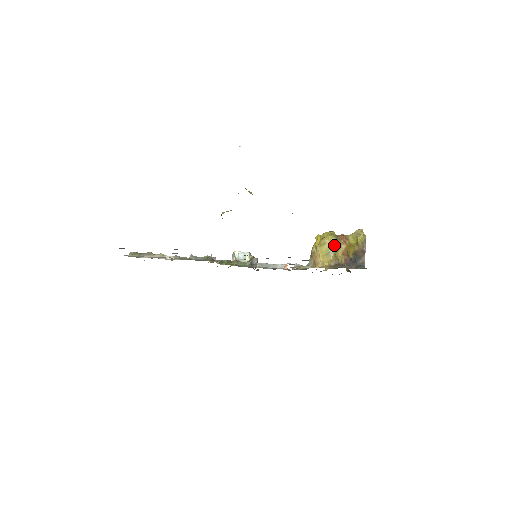
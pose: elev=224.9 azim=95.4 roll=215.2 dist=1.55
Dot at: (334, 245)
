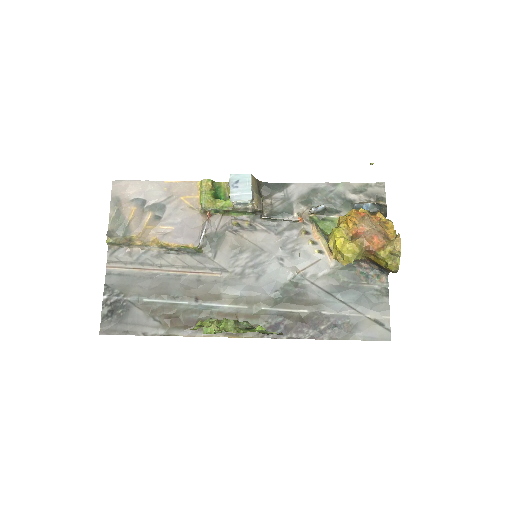
Dot at: occluded
